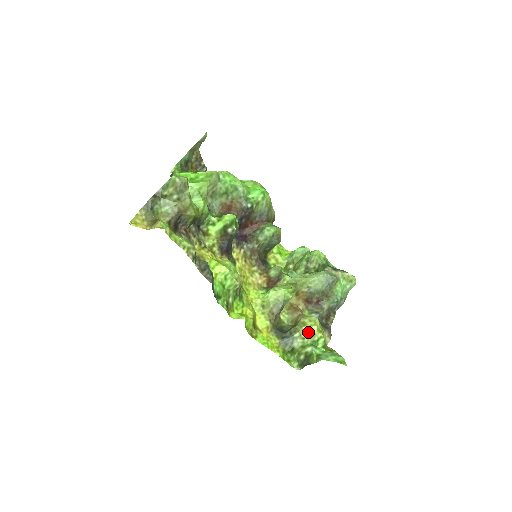
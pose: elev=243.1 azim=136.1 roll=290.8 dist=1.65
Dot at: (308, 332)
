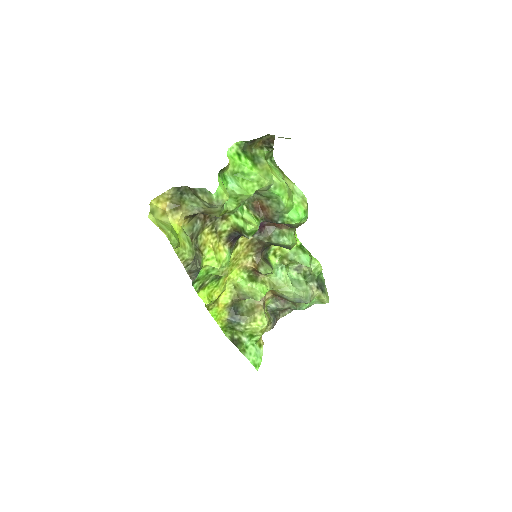
Dot at: (252, 328)
